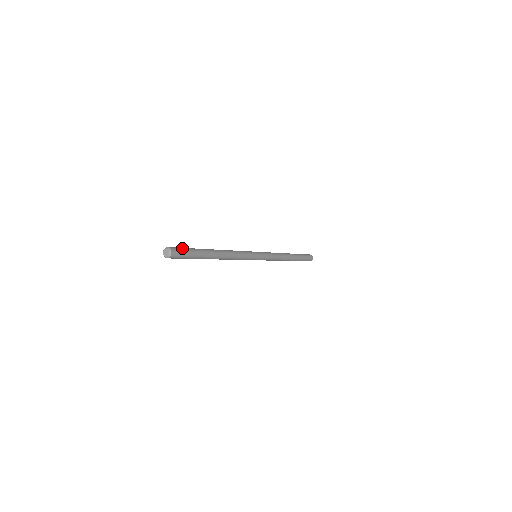
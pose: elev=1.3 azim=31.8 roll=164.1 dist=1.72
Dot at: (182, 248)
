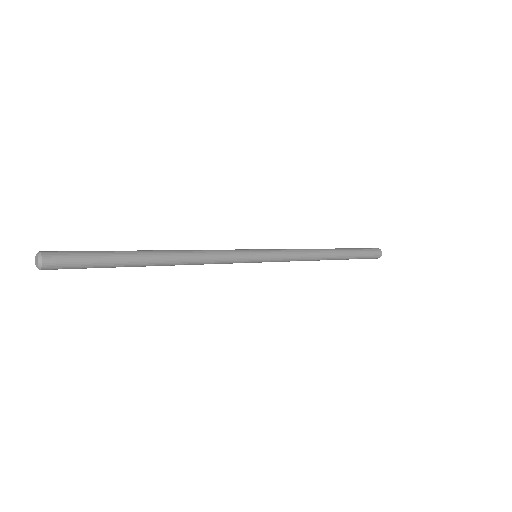
Dot at: (75, 255)
